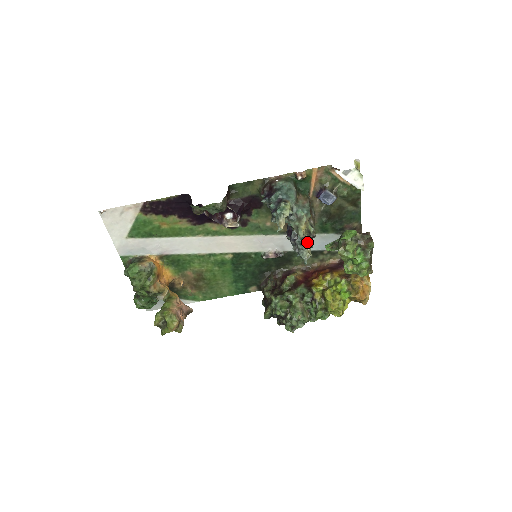
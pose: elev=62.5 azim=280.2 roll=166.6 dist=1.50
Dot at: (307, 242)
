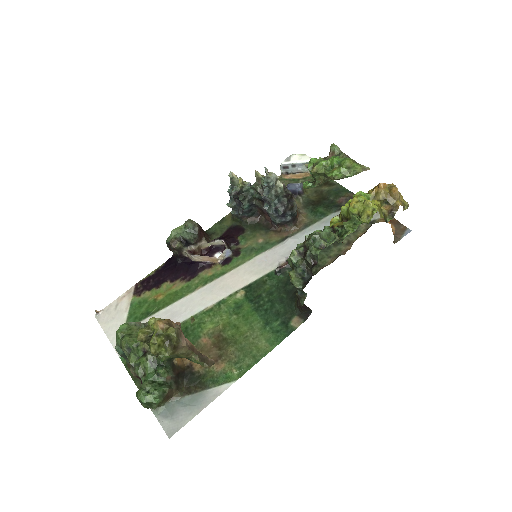
Dot at: occluded
